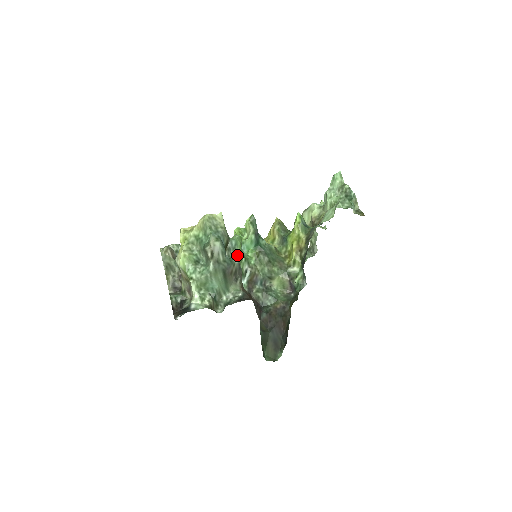
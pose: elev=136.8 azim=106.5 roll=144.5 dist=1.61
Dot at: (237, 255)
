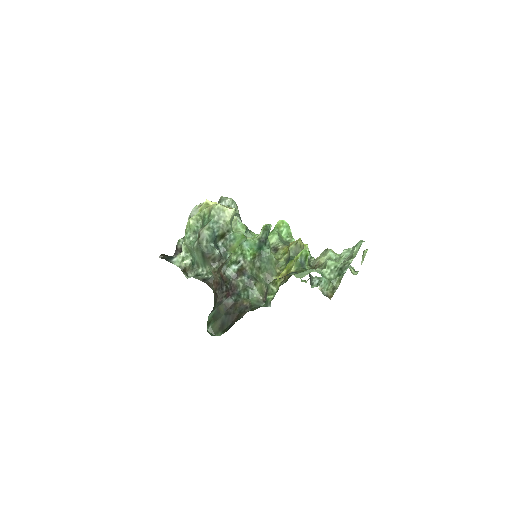
Dot at: (232, 247)
